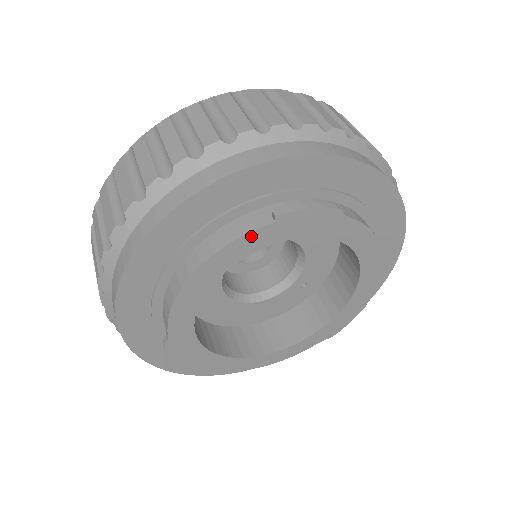
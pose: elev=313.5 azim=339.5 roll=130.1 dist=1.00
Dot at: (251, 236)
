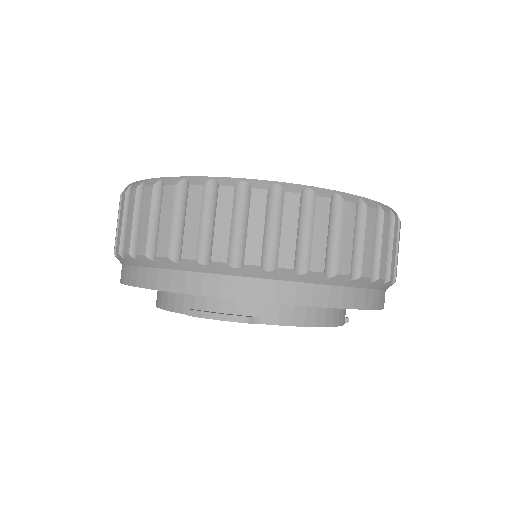
Dot at: (180, 312)
